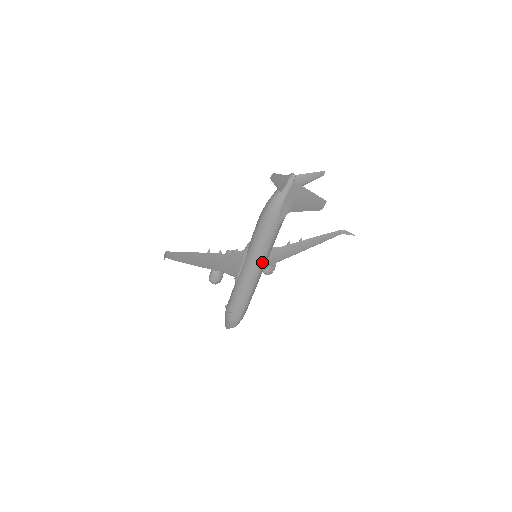
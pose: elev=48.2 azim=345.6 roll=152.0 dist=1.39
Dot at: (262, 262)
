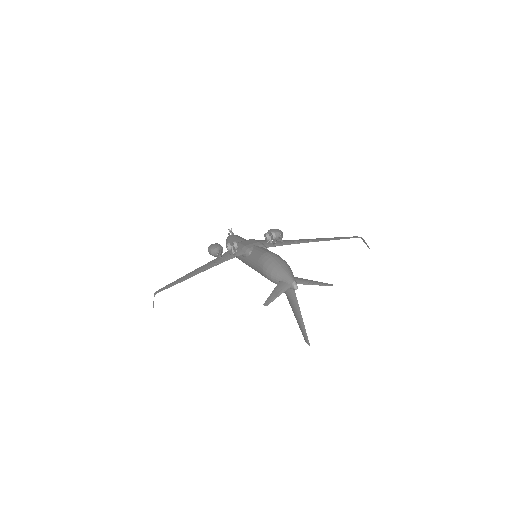
Dot at: occluded
